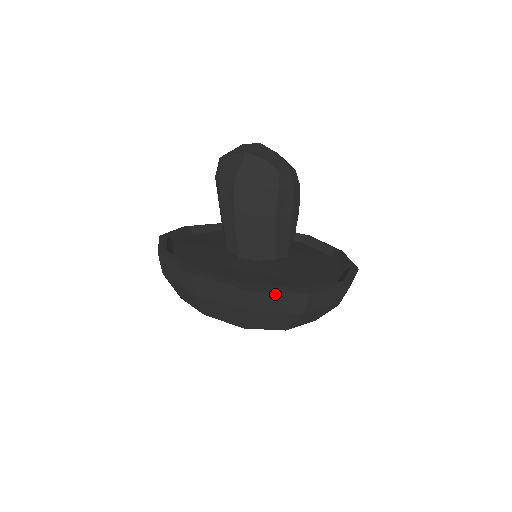
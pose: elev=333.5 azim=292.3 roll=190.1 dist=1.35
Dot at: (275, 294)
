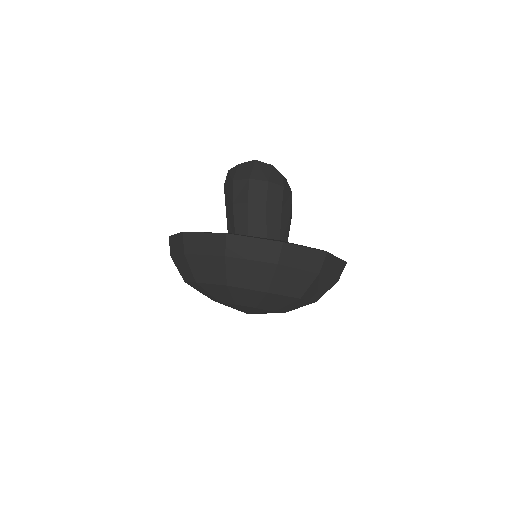
Dot at: (301, 248)
